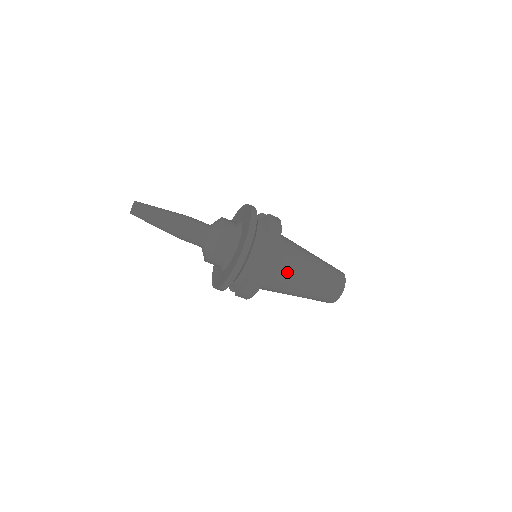
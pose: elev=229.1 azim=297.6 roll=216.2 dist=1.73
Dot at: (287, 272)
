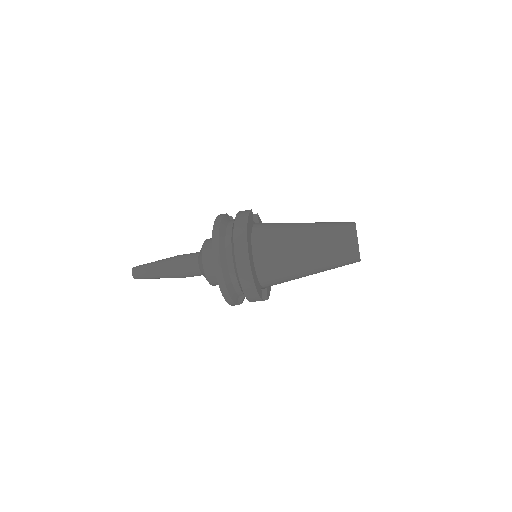
Dot at: (278, 253)
